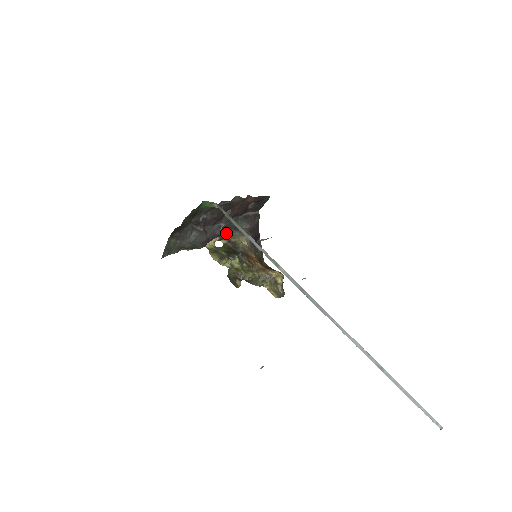
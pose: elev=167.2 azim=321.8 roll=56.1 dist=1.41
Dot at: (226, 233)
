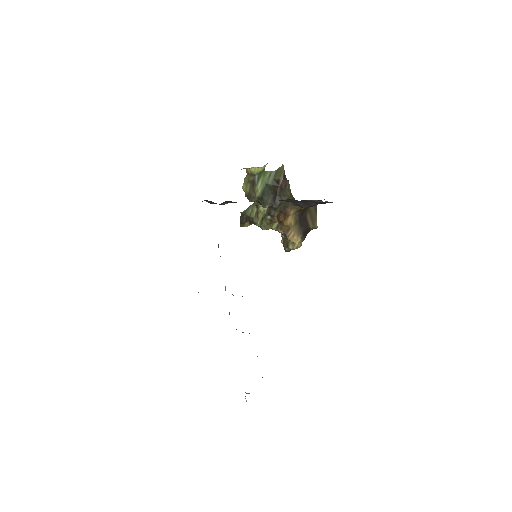
Dot at: occluded
